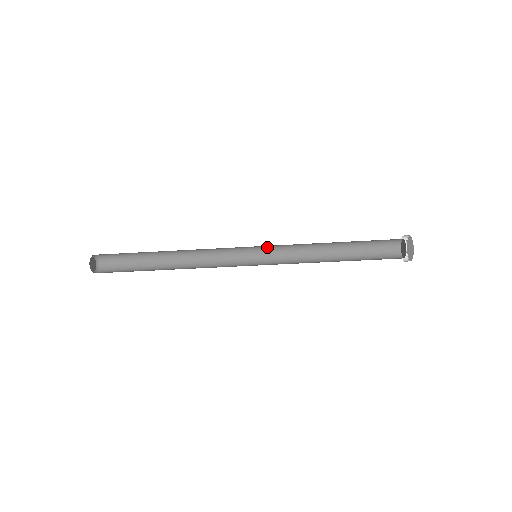
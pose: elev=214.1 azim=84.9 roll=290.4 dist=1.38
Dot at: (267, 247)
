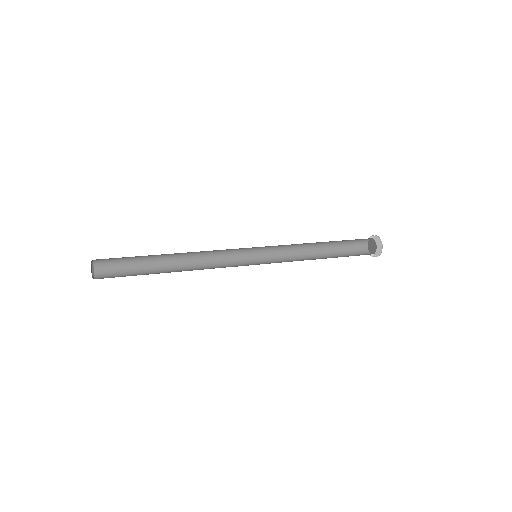
Dot at: occluded
